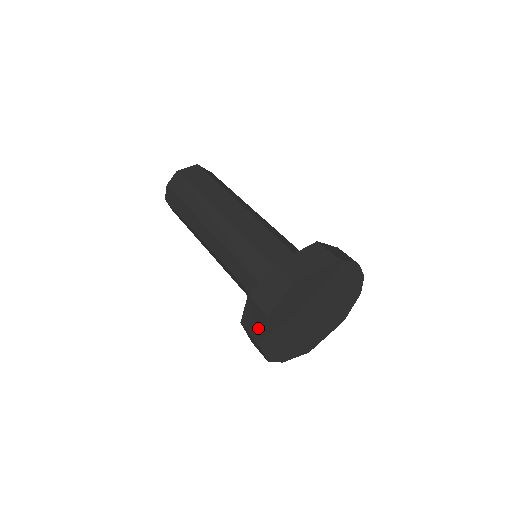
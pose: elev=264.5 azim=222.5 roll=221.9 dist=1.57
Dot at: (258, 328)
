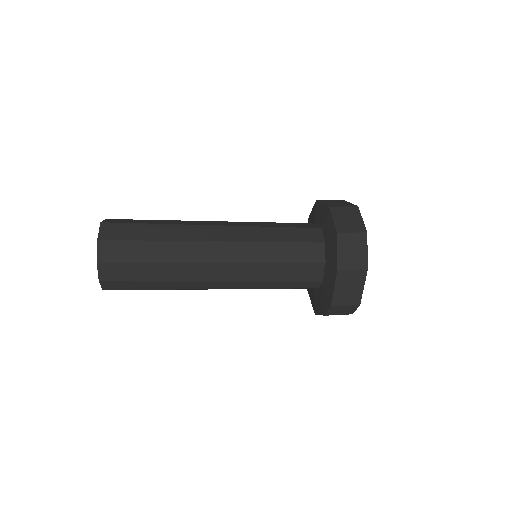
Dot at: (362, 254)
